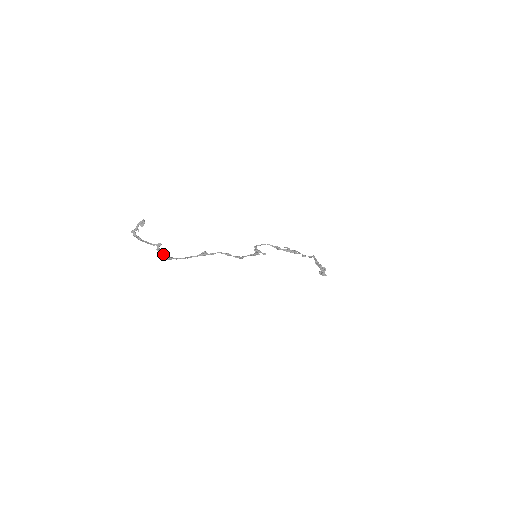
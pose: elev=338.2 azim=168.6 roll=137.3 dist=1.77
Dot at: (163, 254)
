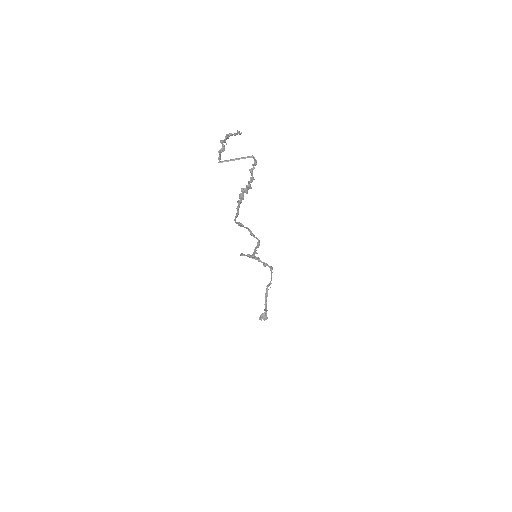
Dot at: (254, 179)
